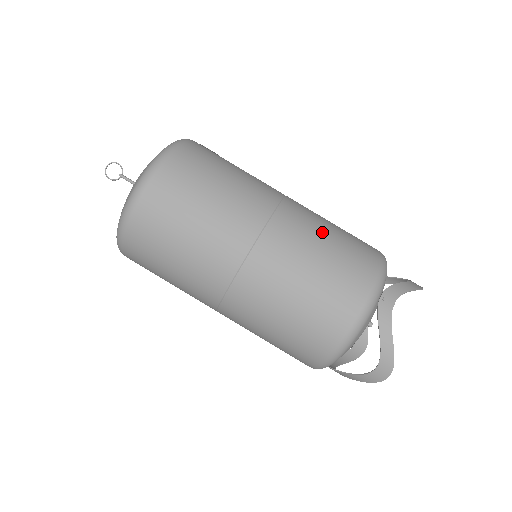
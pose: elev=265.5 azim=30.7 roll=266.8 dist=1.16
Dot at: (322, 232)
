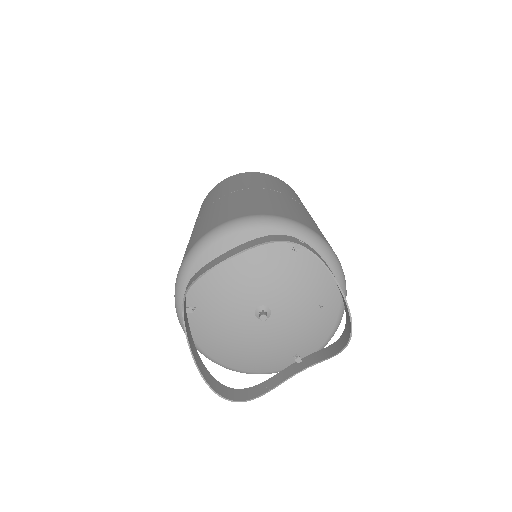
Dot at: (315, 223)
